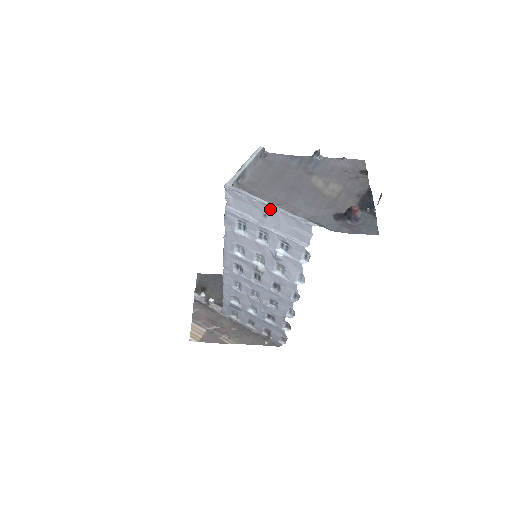
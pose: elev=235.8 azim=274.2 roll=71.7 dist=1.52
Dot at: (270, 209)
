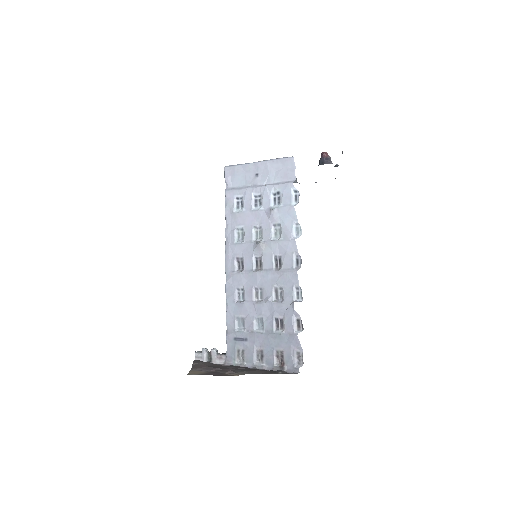
Dot at: (260, 164)
